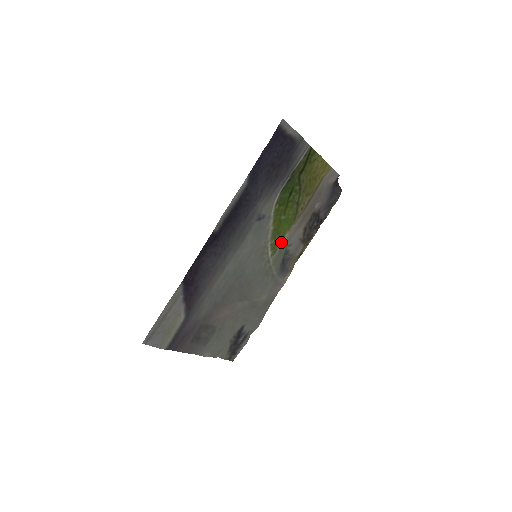
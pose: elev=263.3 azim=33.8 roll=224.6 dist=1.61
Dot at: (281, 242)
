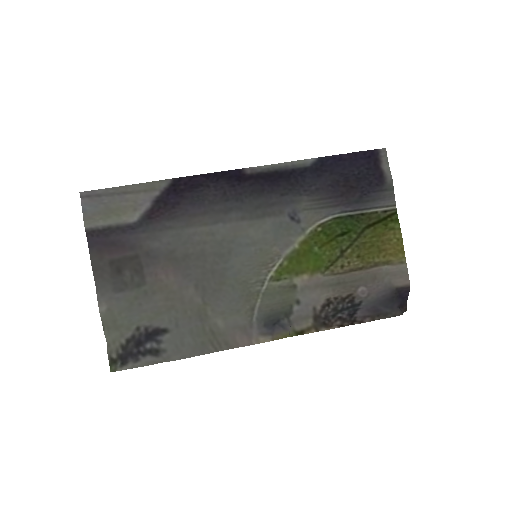
Dot at: (293, 278)
